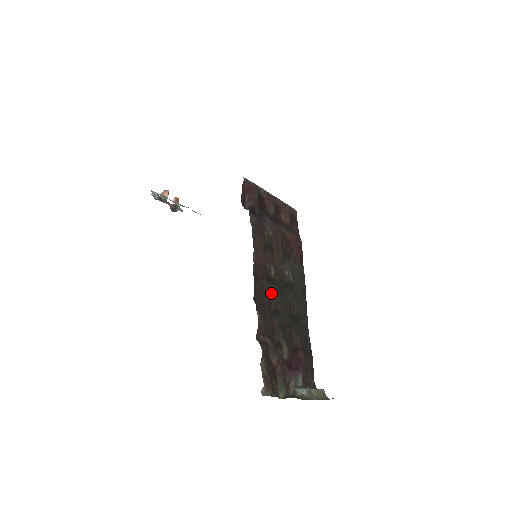
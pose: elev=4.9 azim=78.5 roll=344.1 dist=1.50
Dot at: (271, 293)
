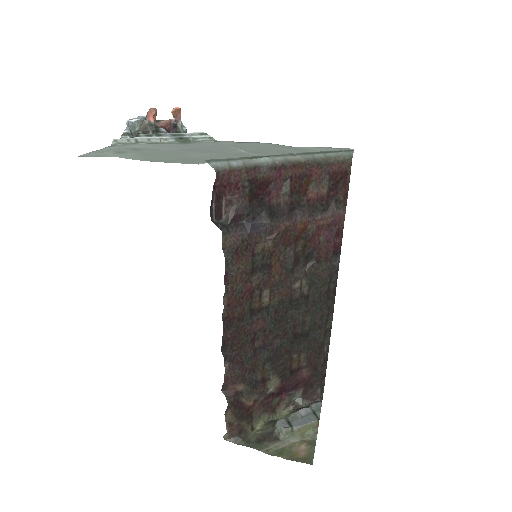
Dot at: (257, 328)
